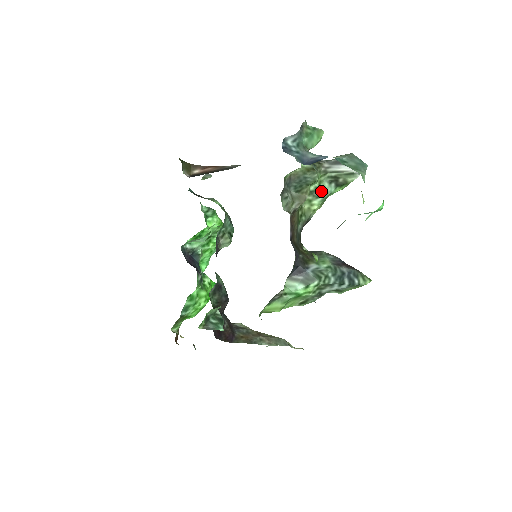
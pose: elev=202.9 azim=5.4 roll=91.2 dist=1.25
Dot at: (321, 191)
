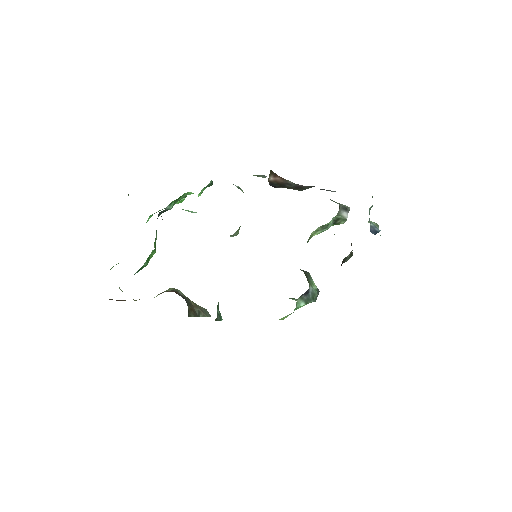
Dot at: (327, 226)
